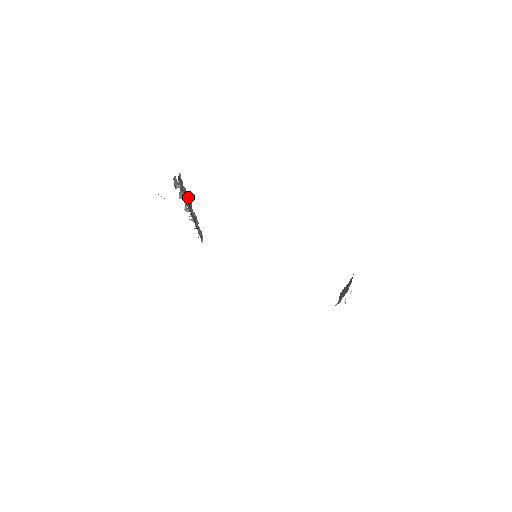
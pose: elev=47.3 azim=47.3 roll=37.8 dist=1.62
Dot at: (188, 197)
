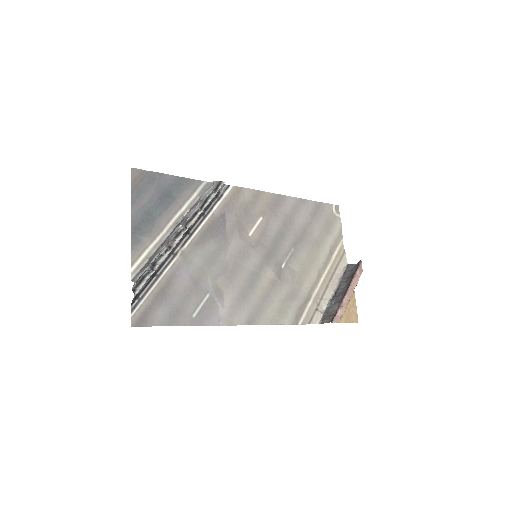
Dot at: (164, 259)
